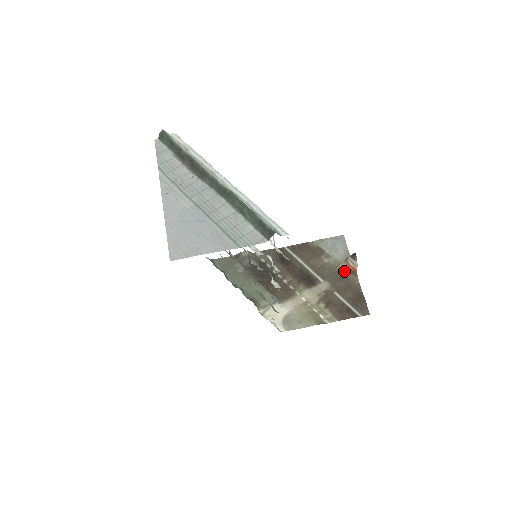
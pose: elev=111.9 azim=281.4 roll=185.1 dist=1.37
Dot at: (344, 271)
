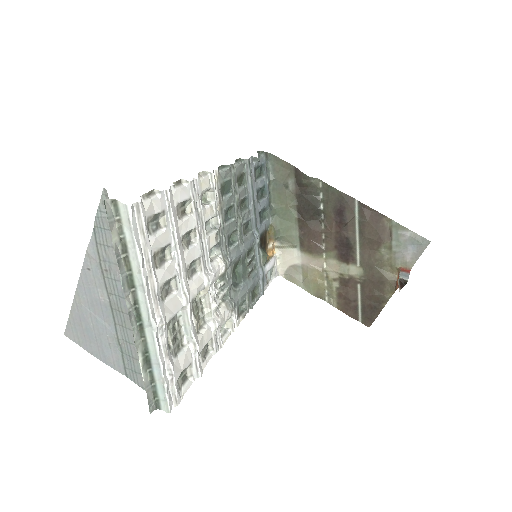
Dot at: (389, 275)
